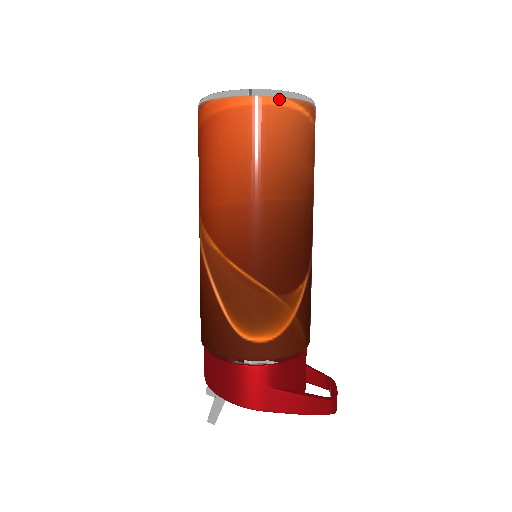
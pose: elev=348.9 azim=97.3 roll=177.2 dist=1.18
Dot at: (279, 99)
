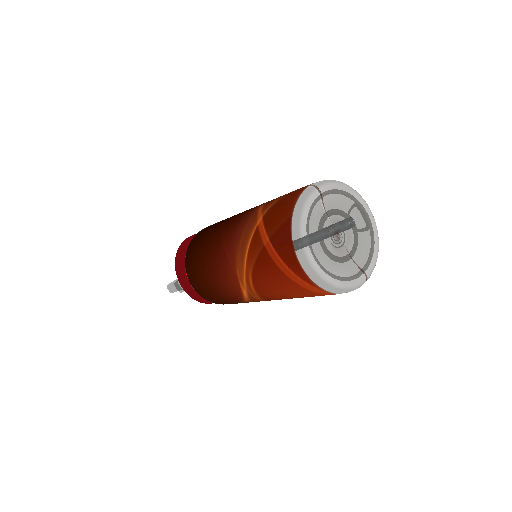
Dot at: occluded
